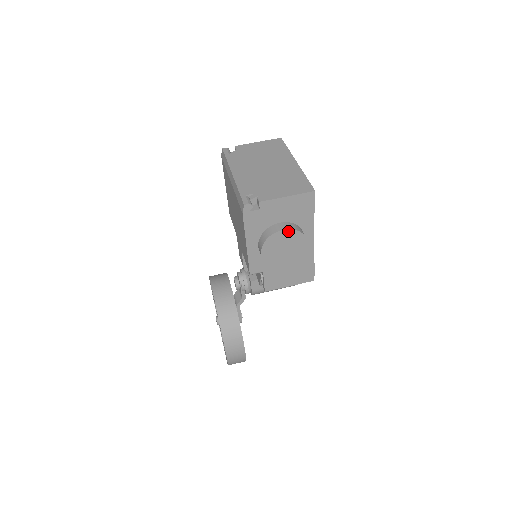
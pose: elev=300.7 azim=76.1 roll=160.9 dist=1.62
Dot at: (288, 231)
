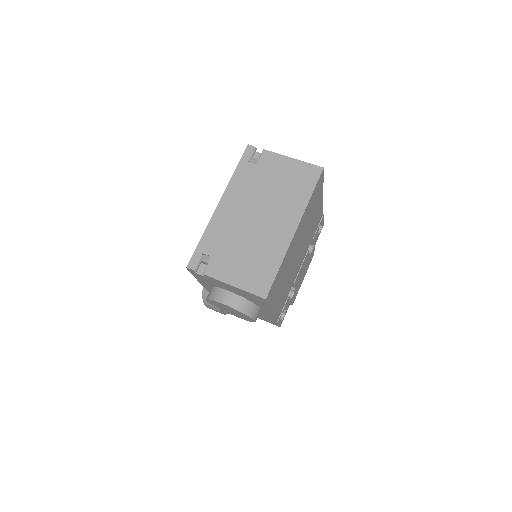
Dot at: (231, 307)
